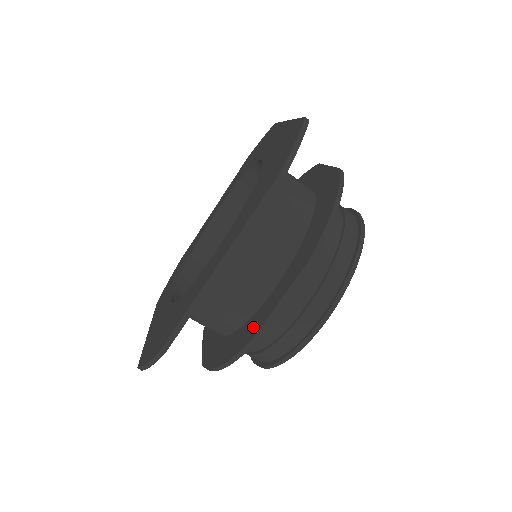
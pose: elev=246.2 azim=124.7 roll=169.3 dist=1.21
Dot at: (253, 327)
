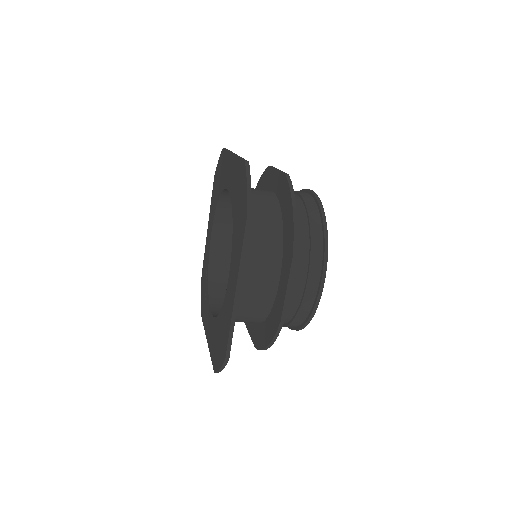
Dot at: (277, 313)
